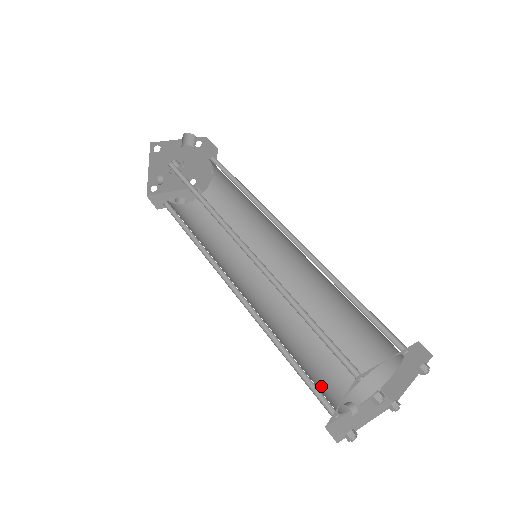
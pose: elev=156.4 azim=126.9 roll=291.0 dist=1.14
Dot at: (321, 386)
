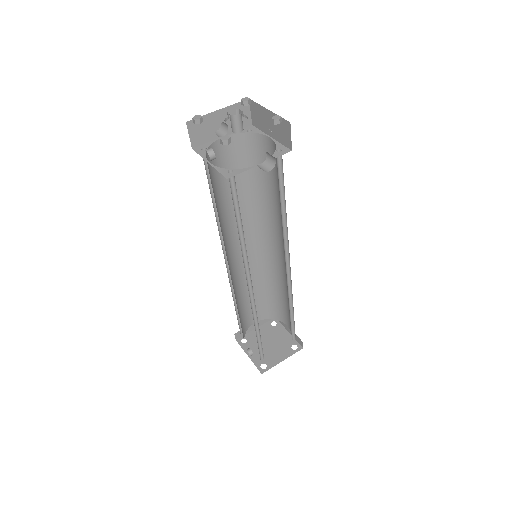
Dot at: (245, 318)
